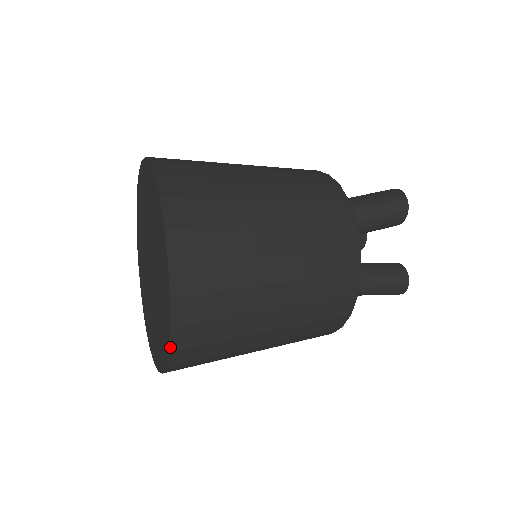
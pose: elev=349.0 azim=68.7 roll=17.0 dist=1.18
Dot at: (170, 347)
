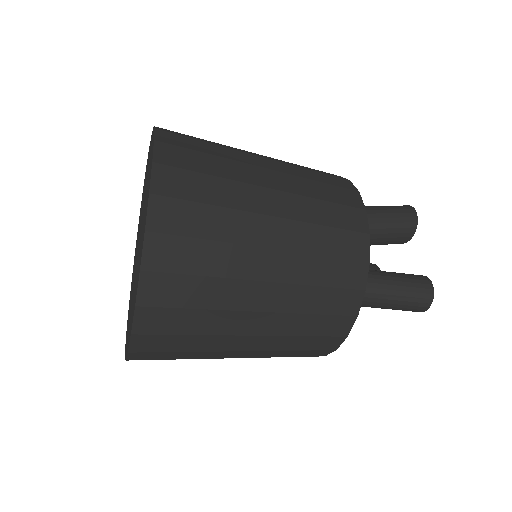
Dot at: (142, 263)
